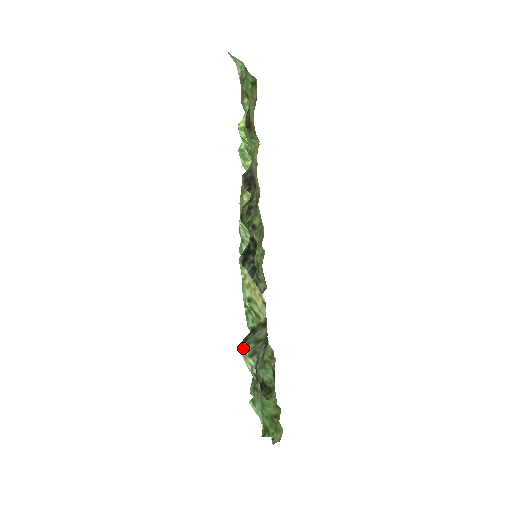
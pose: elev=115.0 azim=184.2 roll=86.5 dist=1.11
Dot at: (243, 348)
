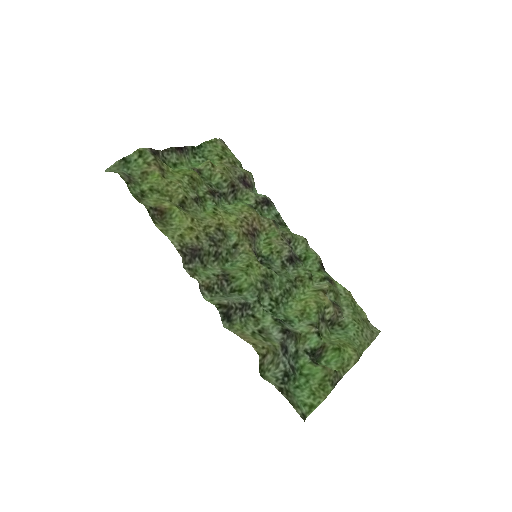
Dot at: (263, 378)
